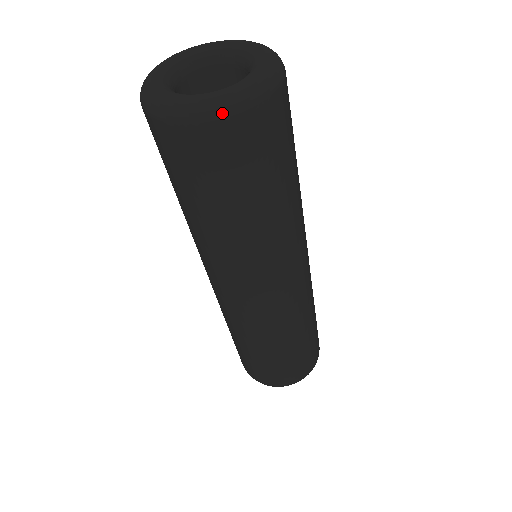
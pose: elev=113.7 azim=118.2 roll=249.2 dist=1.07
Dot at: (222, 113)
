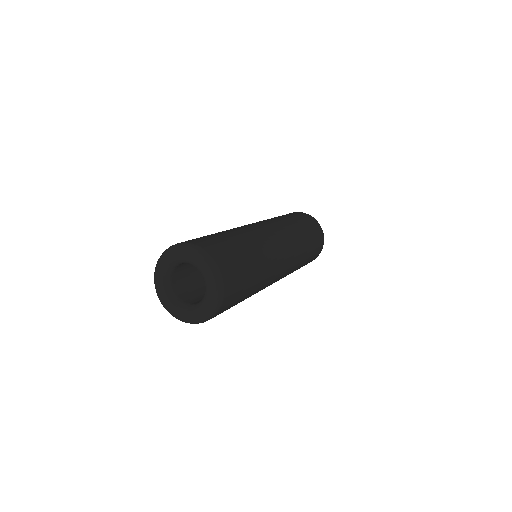
Dot at: (213, 315)
